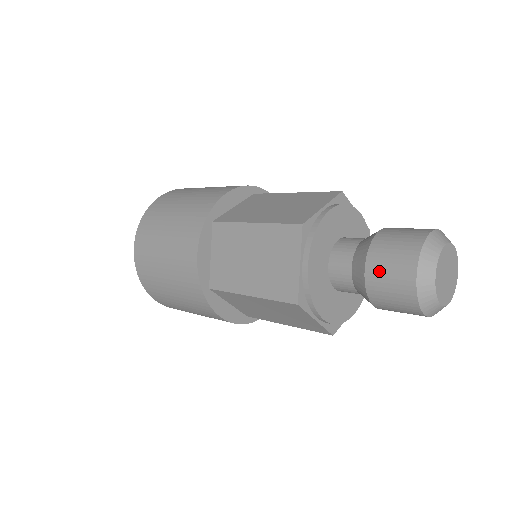
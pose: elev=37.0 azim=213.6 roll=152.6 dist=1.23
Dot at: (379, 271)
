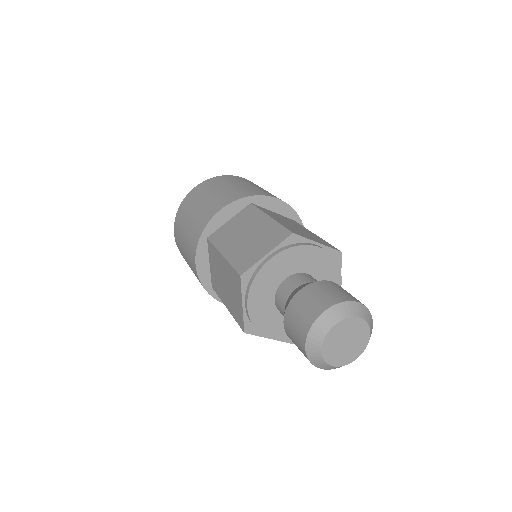
Dot at: (306, 296)
